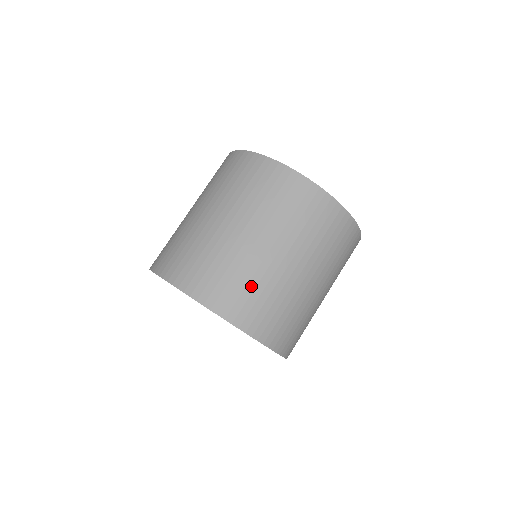
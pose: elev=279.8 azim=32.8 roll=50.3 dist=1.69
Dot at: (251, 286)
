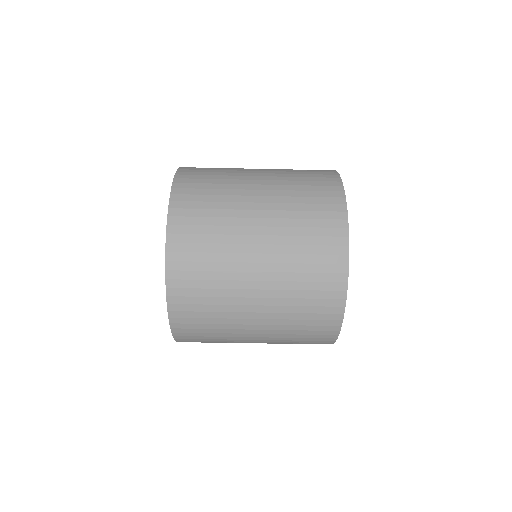
Dot at: (212, 315)
